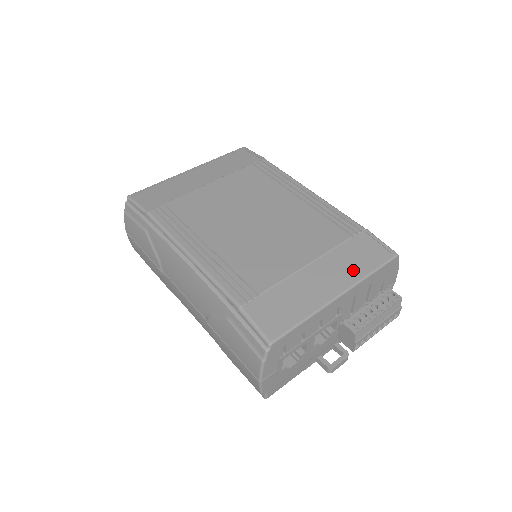
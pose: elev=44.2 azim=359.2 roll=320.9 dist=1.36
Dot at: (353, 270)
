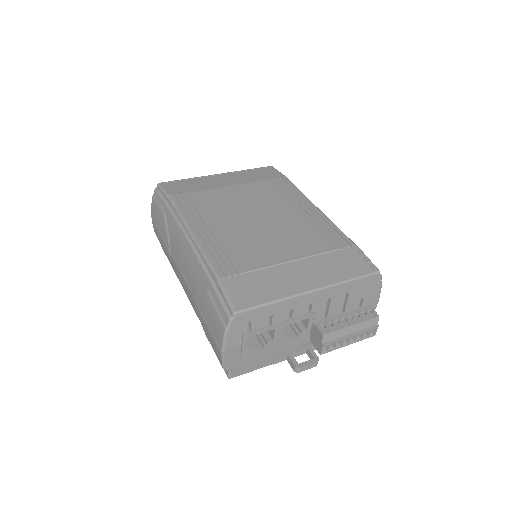
Dot at: (332, 274)
